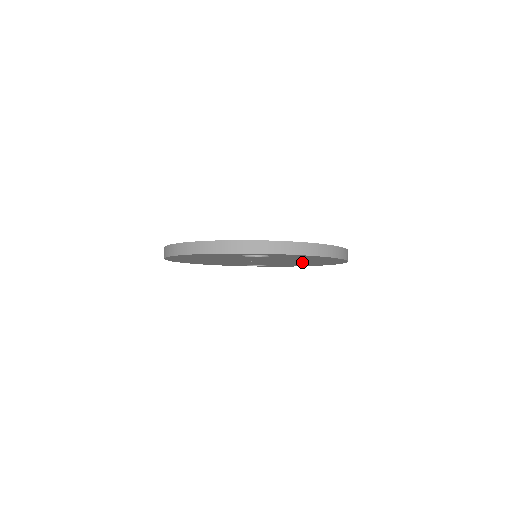
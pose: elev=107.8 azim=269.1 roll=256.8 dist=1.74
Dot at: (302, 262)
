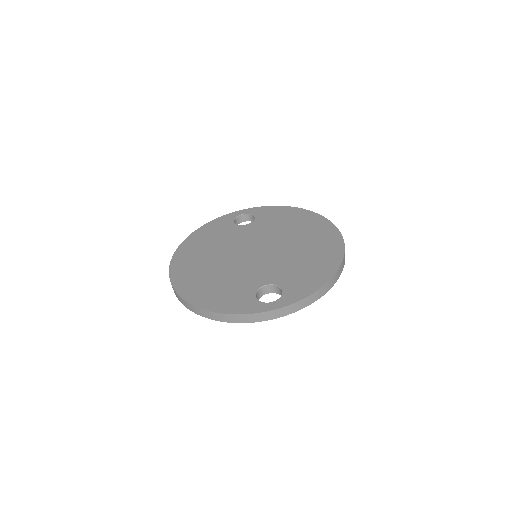
Dot at: occluded
